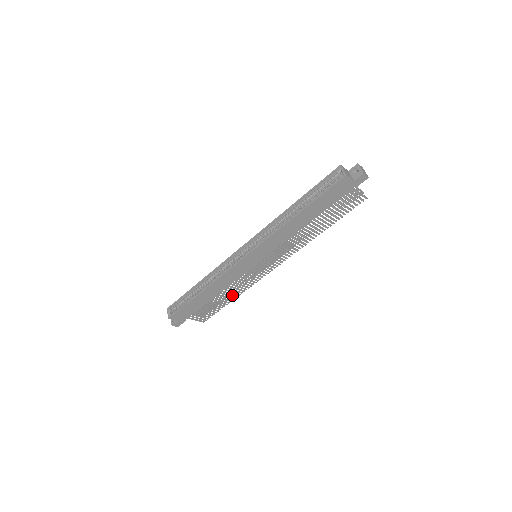
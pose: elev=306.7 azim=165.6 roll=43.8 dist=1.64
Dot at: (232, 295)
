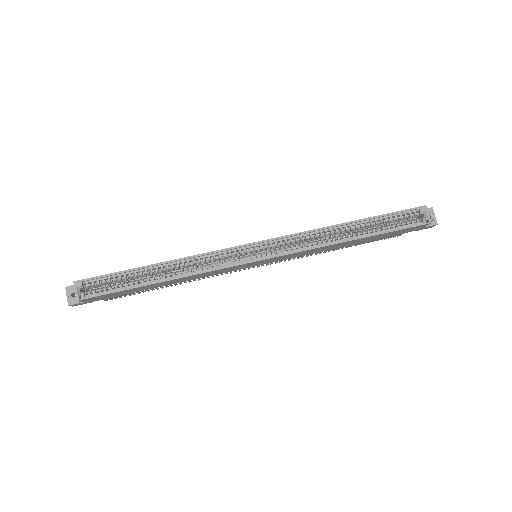
Dot at: (179, 283)
